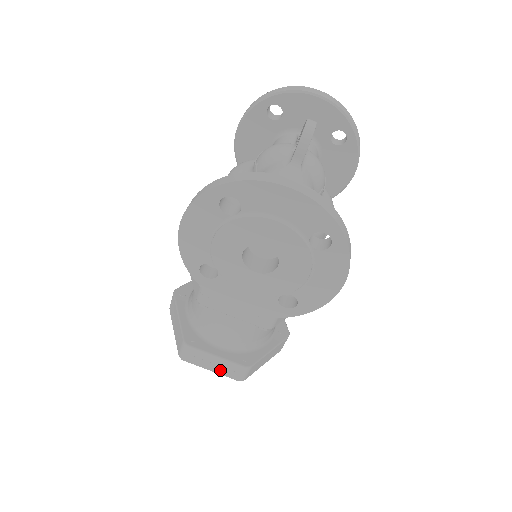
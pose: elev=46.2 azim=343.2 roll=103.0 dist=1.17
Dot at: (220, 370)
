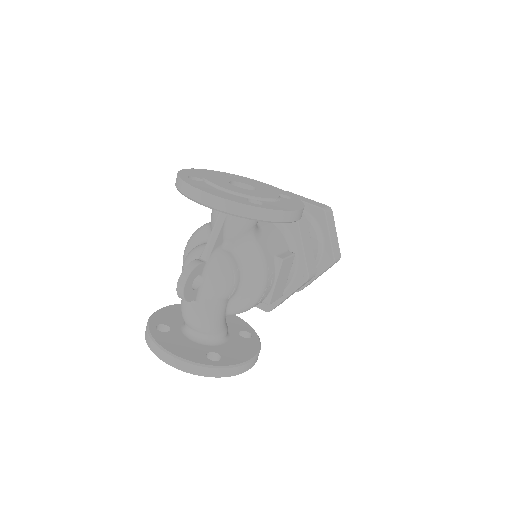
Dot at: occluded
